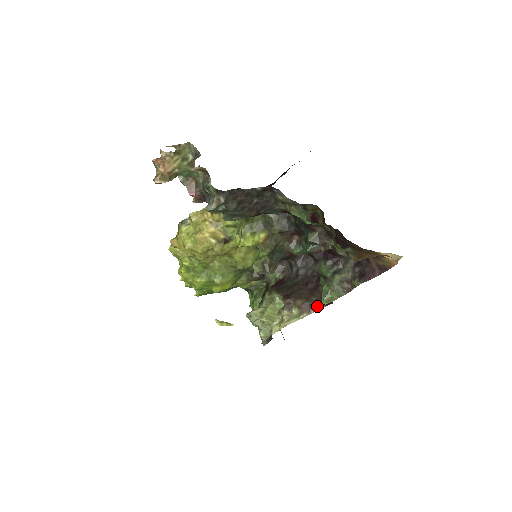
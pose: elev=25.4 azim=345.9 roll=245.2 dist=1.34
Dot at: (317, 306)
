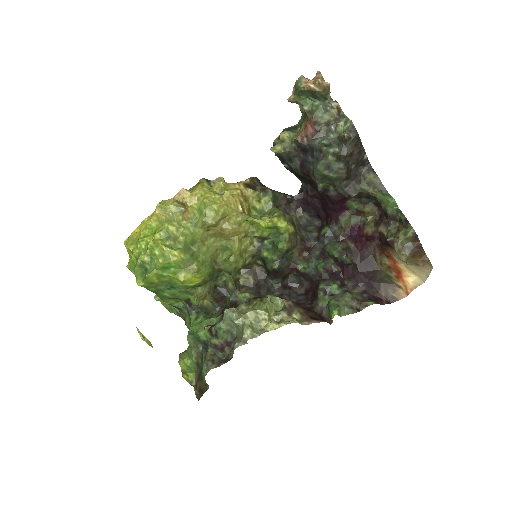
Dot at: (319, 319)
